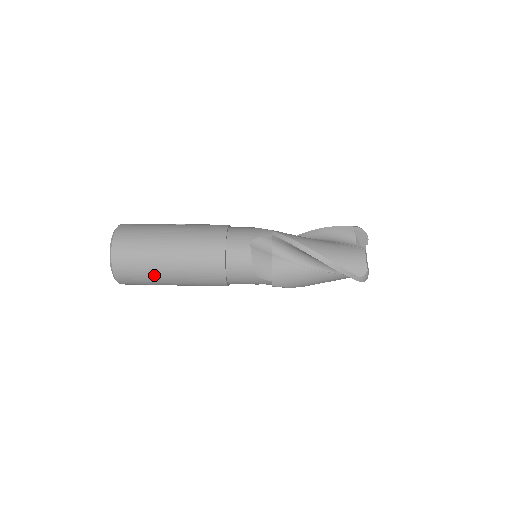
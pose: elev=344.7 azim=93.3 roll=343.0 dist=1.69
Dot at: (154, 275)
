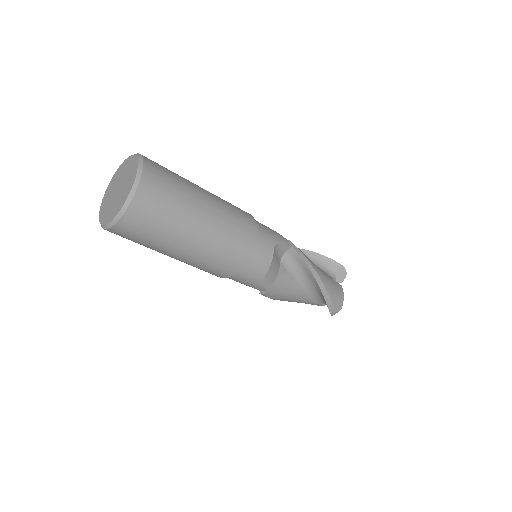
Dot at: (168, 240)
